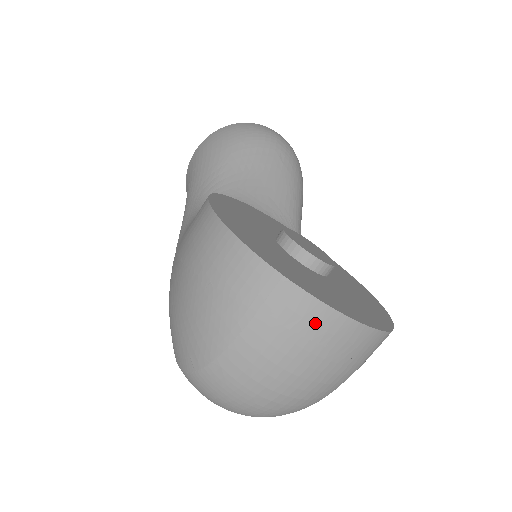
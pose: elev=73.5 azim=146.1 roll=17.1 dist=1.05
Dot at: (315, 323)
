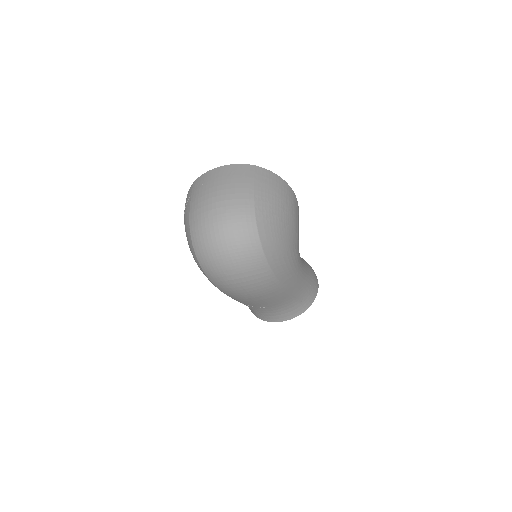
Dot at: (209, 176)
